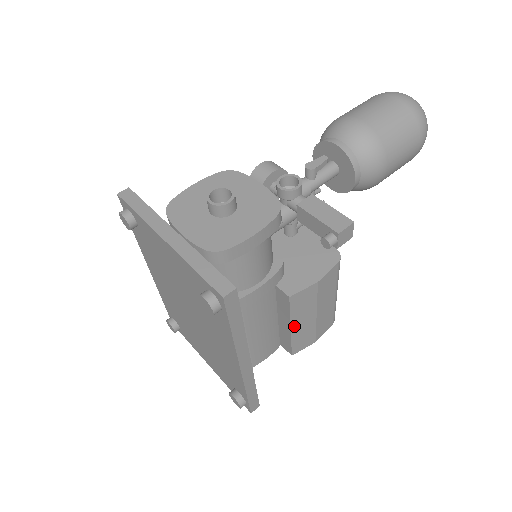
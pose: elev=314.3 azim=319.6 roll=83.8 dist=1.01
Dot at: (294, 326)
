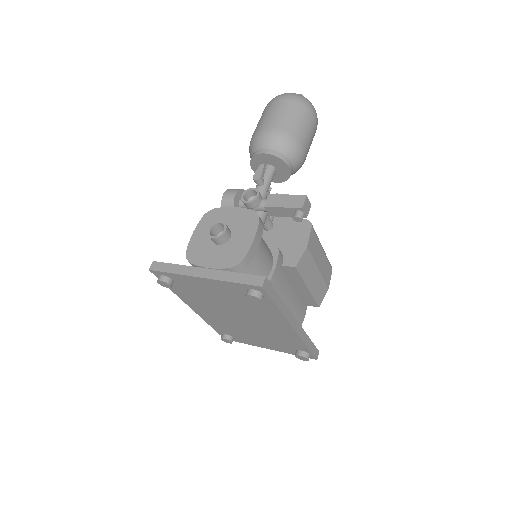
Dot at: (309, 285)
